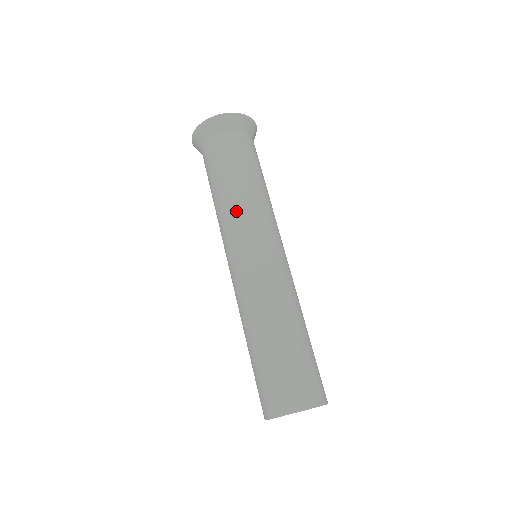
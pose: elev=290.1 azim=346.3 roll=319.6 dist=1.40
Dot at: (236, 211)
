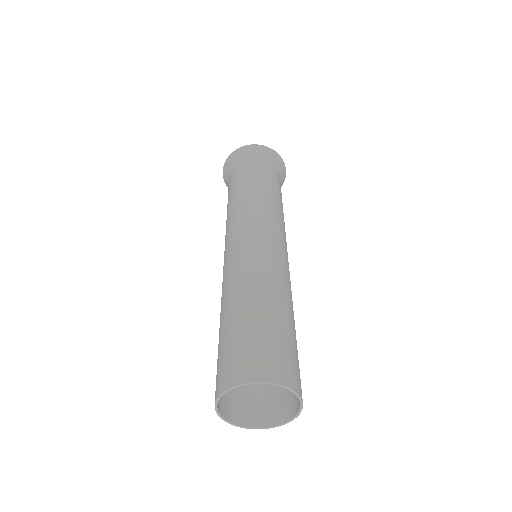
Dot at: (273, 209)
